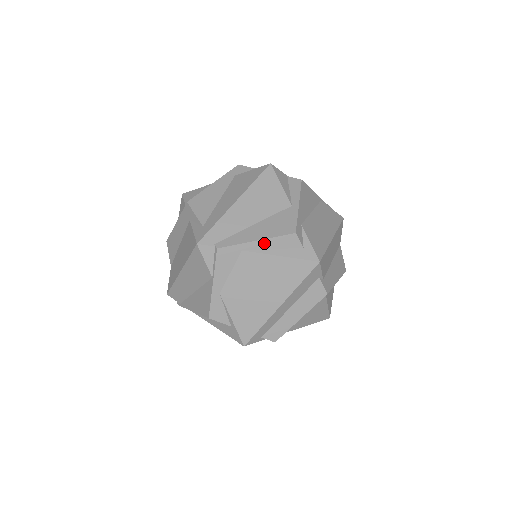
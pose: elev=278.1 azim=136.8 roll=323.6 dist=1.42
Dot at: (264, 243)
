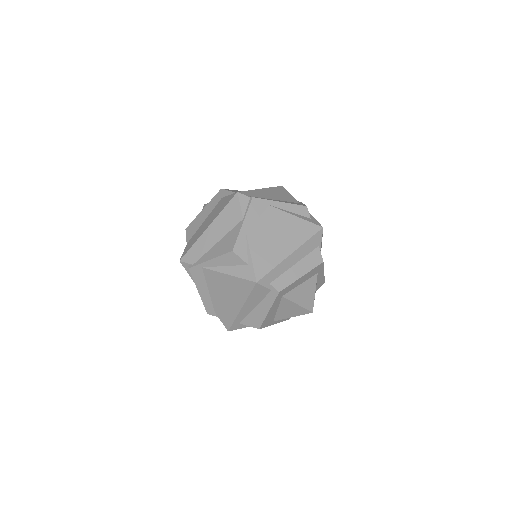
Dot at: (285, 205)
